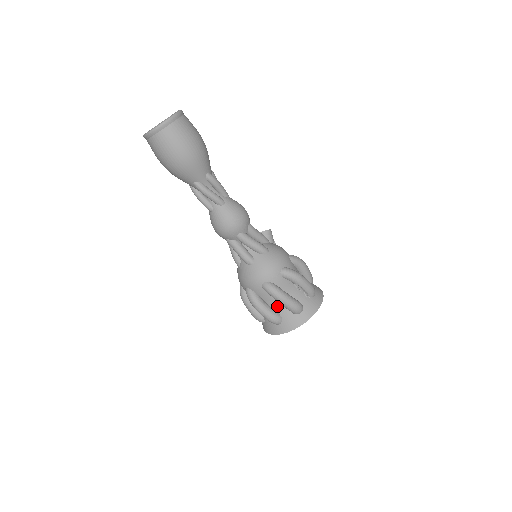
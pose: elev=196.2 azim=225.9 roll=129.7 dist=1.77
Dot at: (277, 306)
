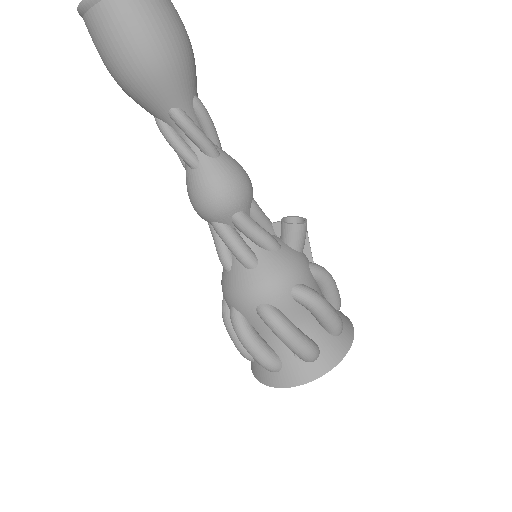
Dot at: occluded
